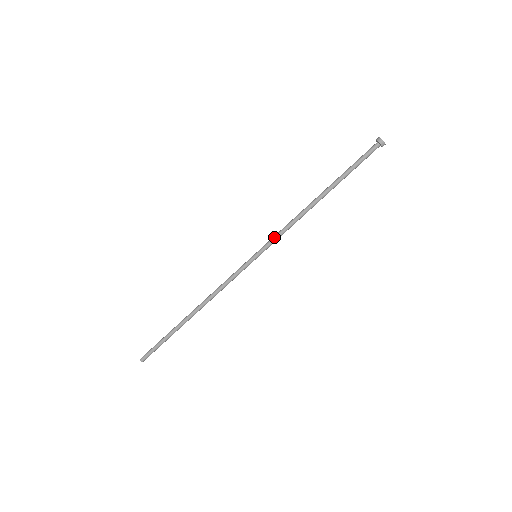
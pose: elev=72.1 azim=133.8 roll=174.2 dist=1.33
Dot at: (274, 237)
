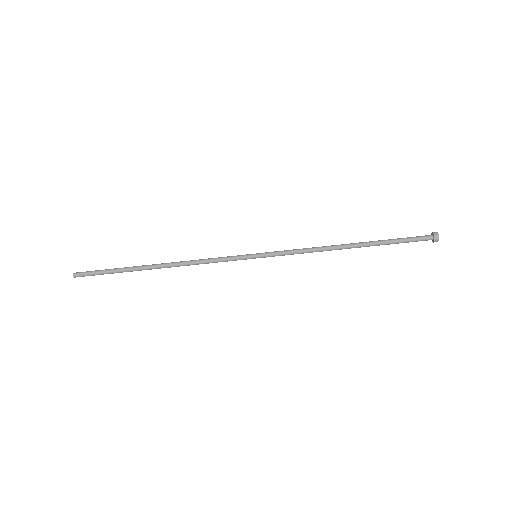
Dot at: (285, 252)
